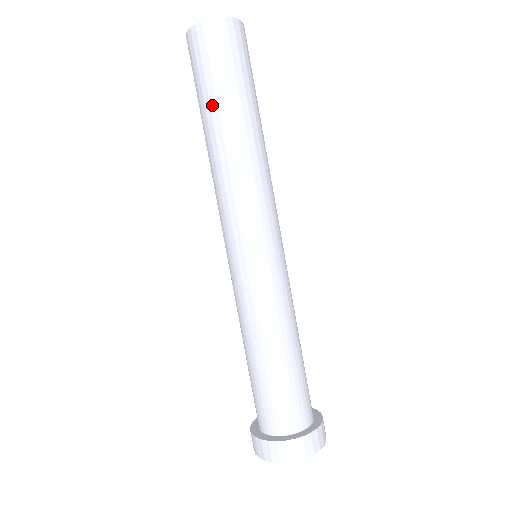
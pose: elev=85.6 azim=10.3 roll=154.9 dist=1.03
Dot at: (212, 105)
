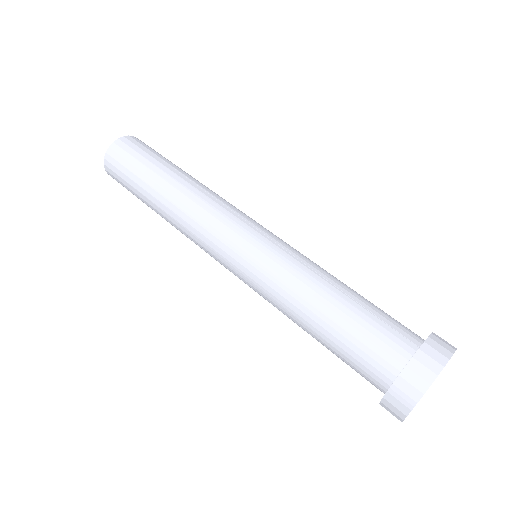
Dot at: (150, 176)
